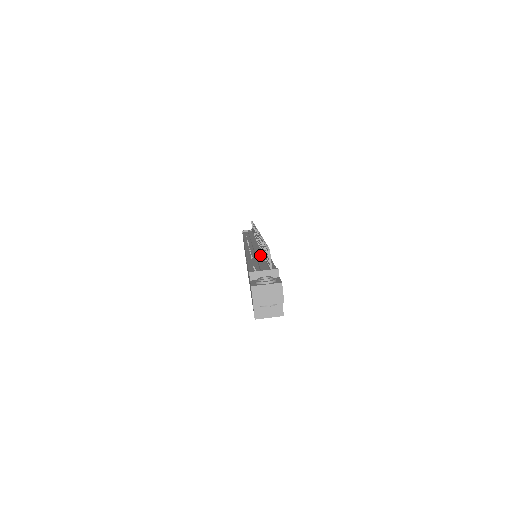
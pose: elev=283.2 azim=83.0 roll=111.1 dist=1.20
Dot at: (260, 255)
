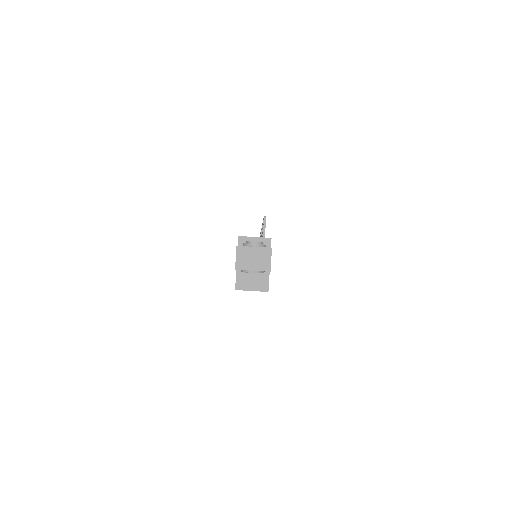
Dot at: occluded
